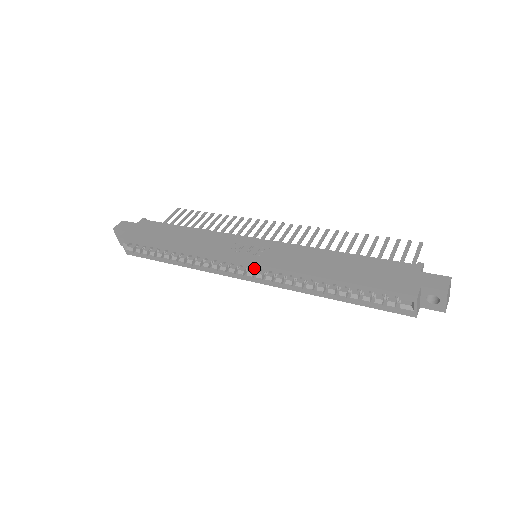
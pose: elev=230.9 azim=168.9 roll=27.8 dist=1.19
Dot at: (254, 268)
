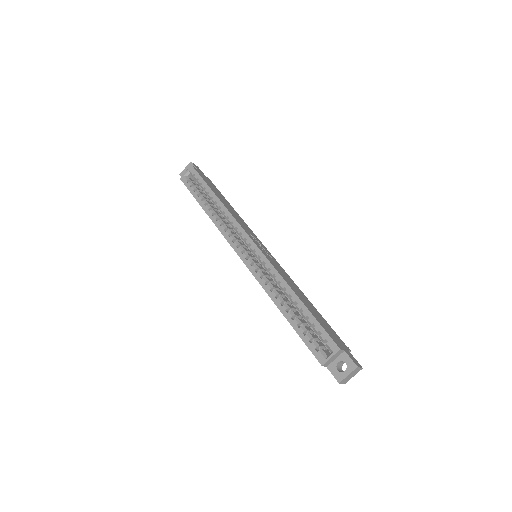
Dot at: (256, 252)
